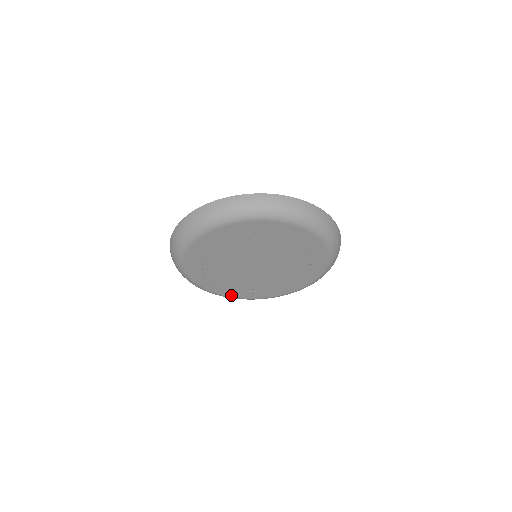
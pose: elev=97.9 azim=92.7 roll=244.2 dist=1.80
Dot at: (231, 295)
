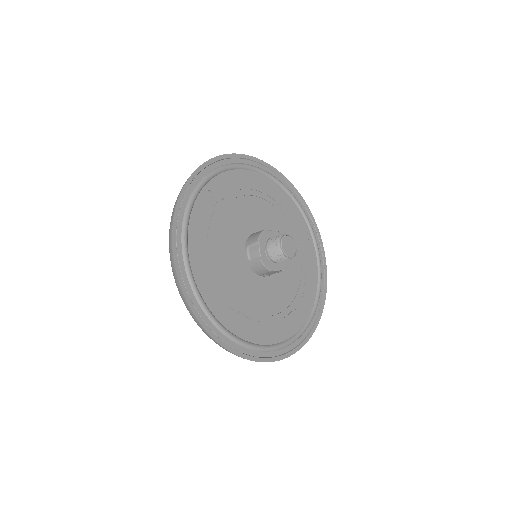
Dot at: occluded
